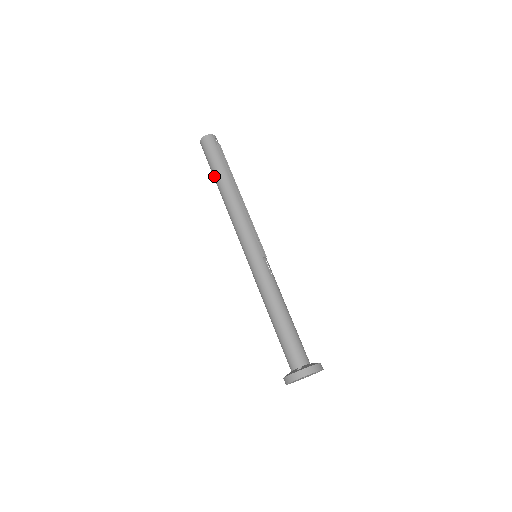
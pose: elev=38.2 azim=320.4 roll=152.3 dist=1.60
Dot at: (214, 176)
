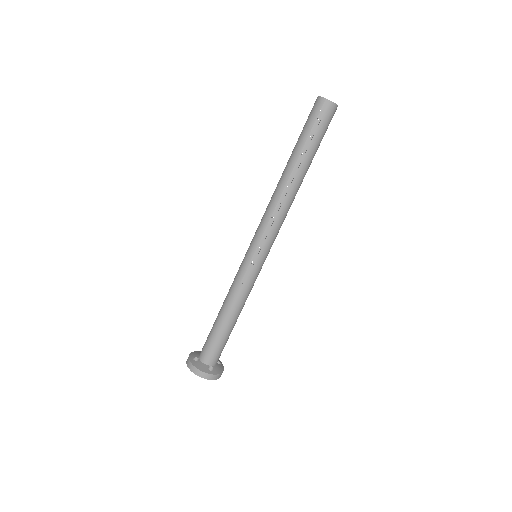
Dot at: occluded
